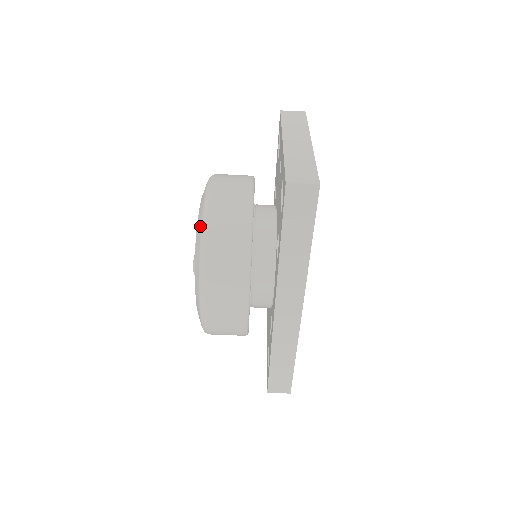
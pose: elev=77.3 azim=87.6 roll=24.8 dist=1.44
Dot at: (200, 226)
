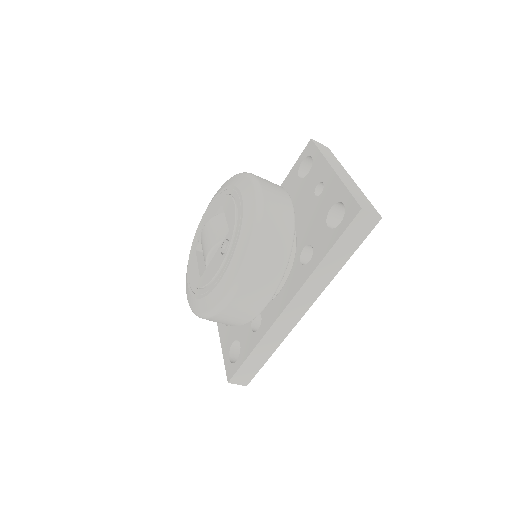
Dot at: (253, 218)
